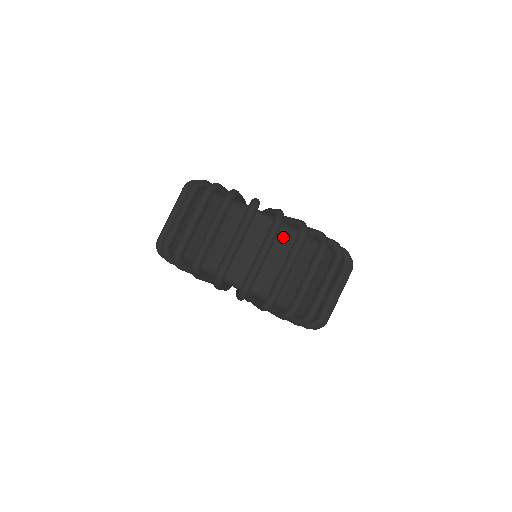
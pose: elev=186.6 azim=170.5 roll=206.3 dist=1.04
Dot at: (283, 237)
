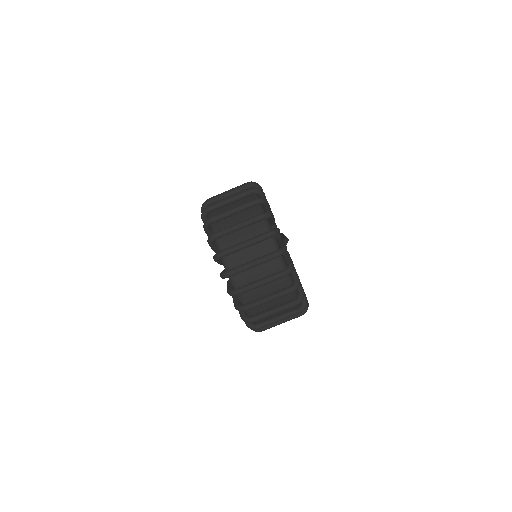
Dot at: (281, 281)
